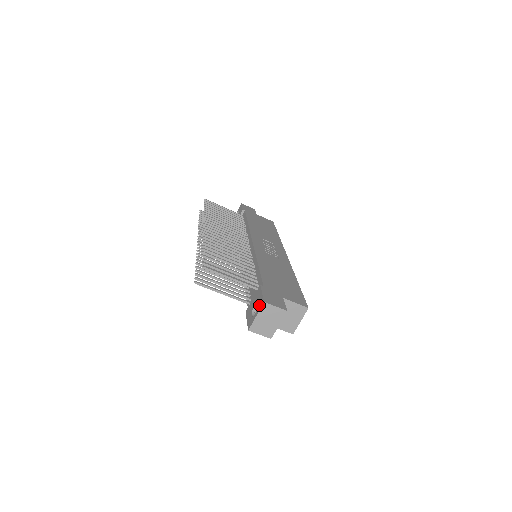
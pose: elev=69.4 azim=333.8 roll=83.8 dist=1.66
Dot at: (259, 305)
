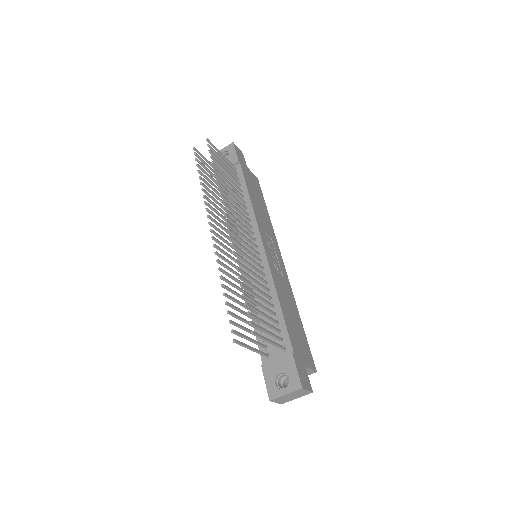
Dot at: (292, 384)
